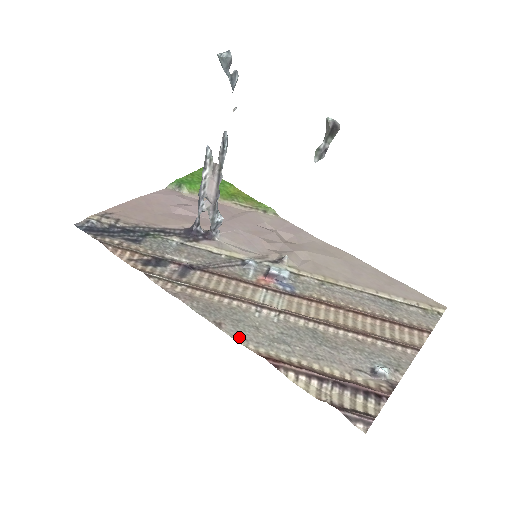
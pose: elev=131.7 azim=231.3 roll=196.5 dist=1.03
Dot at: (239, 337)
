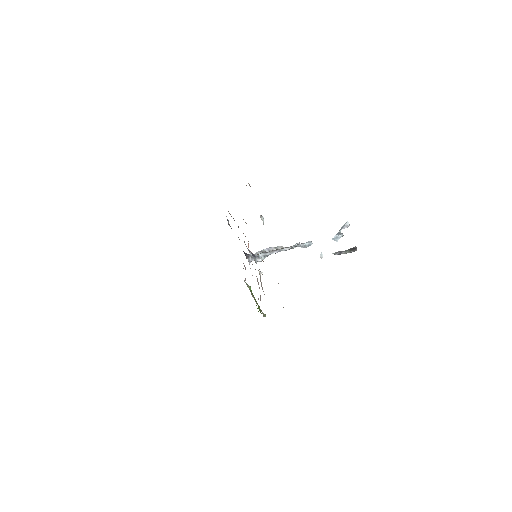
Dot at: occluded
